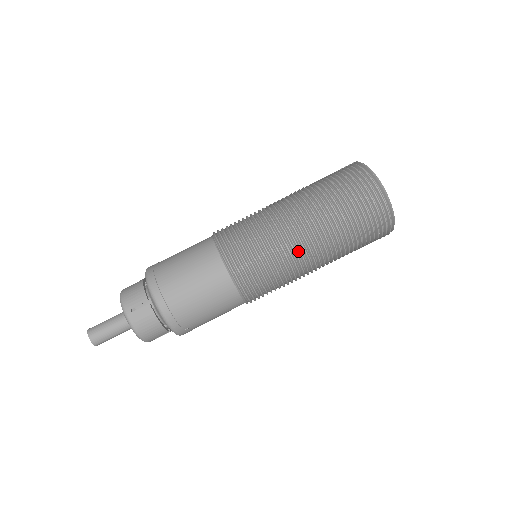
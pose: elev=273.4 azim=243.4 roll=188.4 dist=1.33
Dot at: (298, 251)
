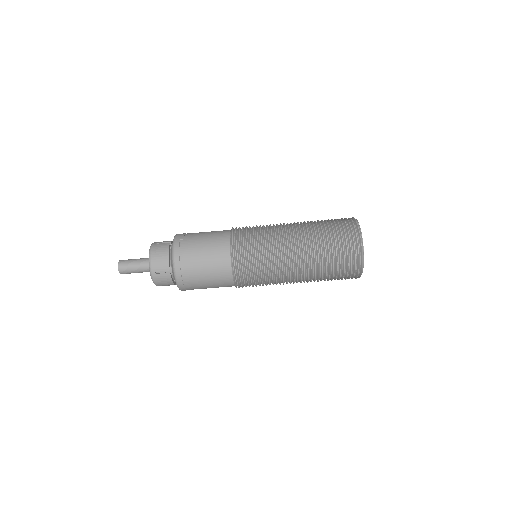
Dot at: (286, 278)
